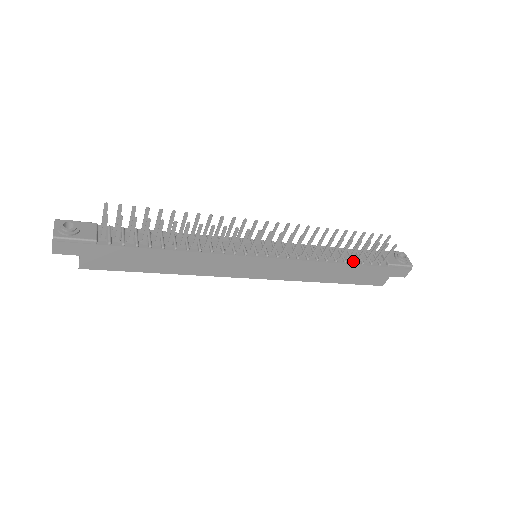
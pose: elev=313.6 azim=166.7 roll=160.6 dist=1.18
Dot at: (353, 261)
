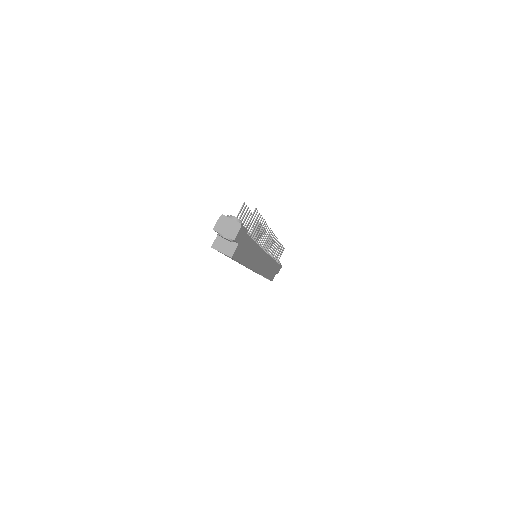
Dot at: occluded
